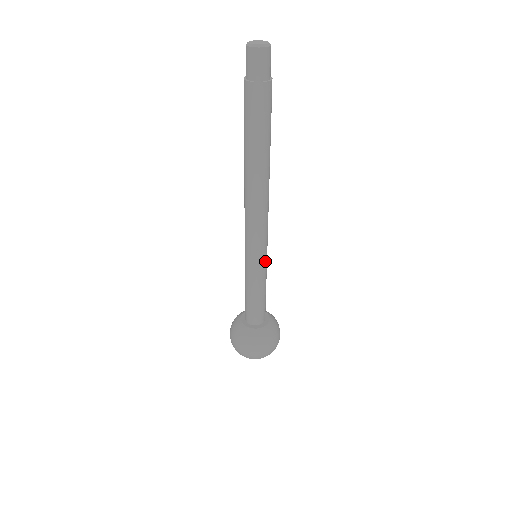
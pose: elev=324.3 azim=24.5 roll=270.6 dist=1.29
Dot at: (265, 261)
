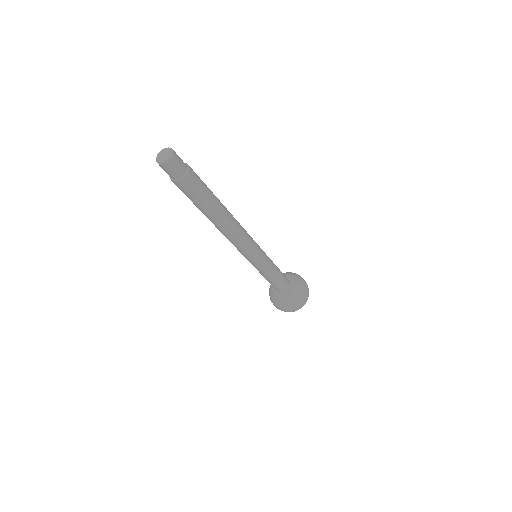
Dot at: (263, 251)
